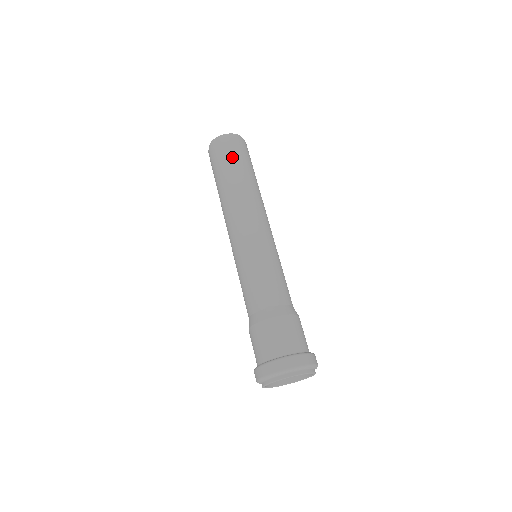
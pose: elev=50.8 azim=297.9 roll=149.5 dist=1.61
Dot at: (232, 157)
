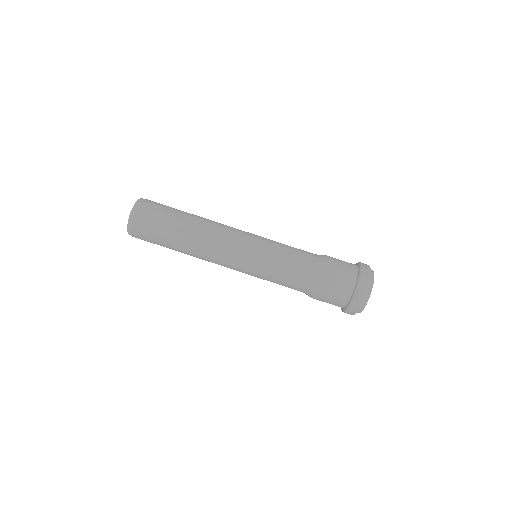
Dot at: (158, 225)
